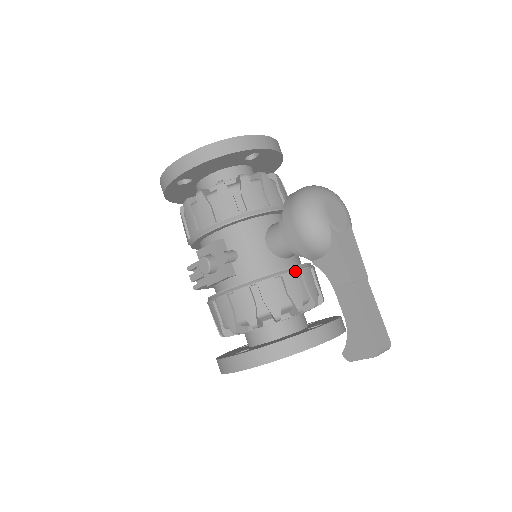
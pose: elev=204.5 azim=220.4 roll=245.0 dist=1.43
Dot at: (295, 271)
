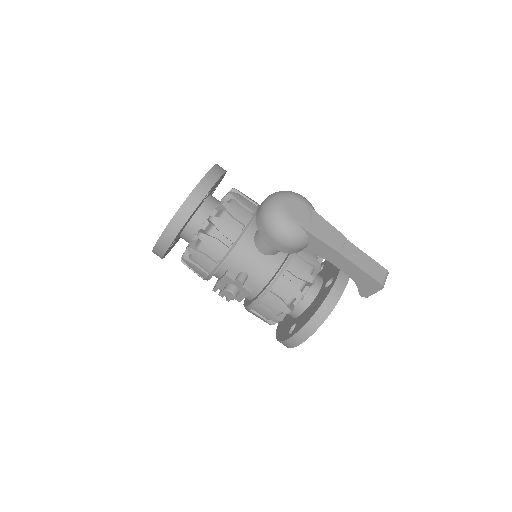
Dot at: (293, 258)
